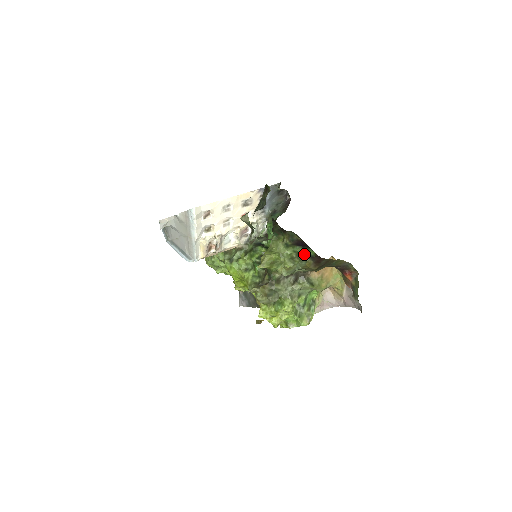
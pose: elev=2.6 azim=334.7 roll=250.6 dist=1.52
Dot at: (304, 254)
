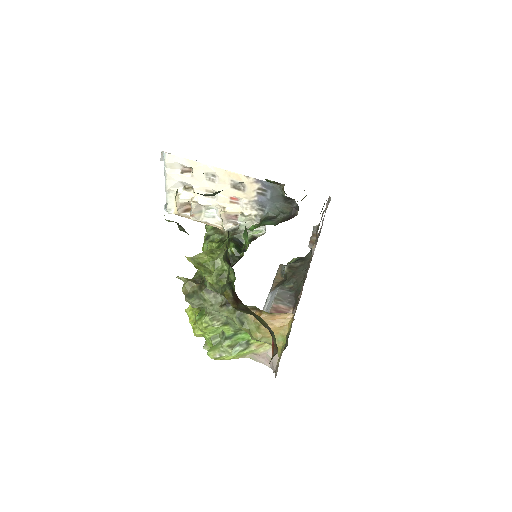
Dot at: (231, 281)
